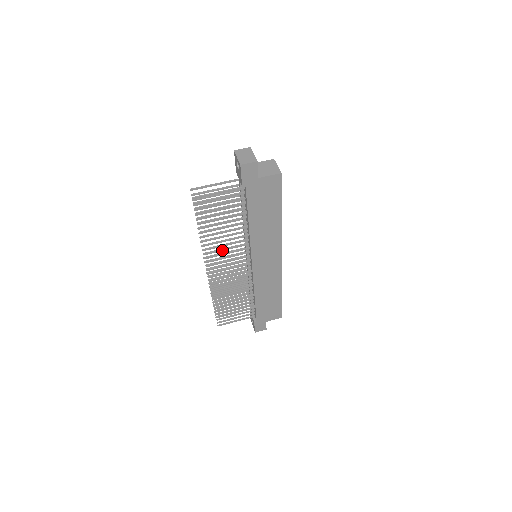
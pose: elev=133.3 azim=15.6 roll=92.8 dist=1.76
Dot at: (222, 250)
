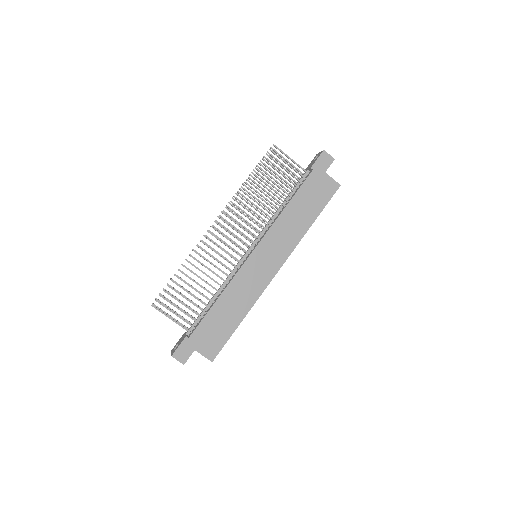
Dot at: (245, 213)
